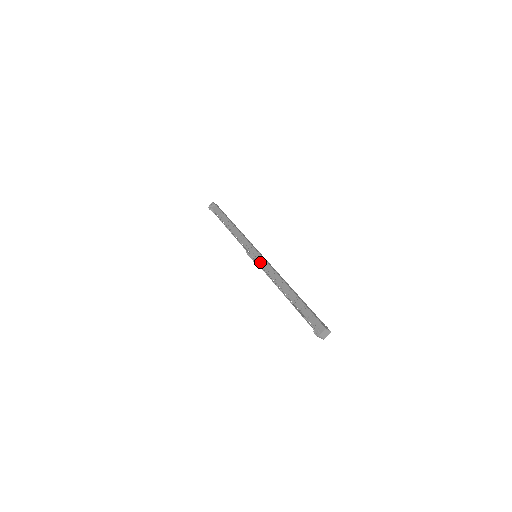
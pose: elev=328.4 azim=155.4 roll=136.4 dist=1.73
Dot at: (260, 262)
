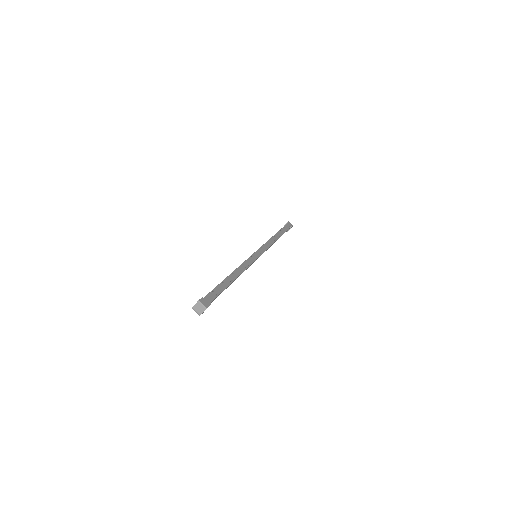
Dot at: occluded
